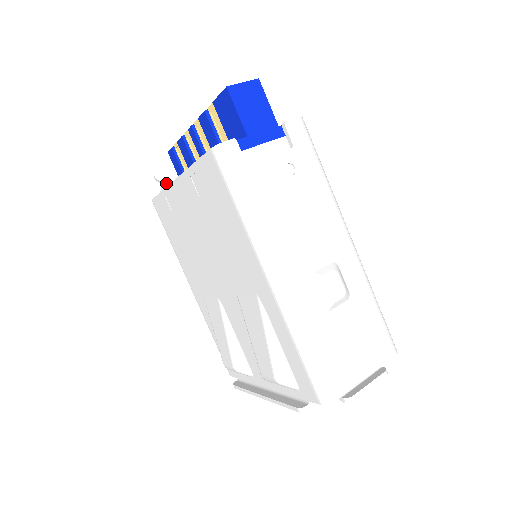
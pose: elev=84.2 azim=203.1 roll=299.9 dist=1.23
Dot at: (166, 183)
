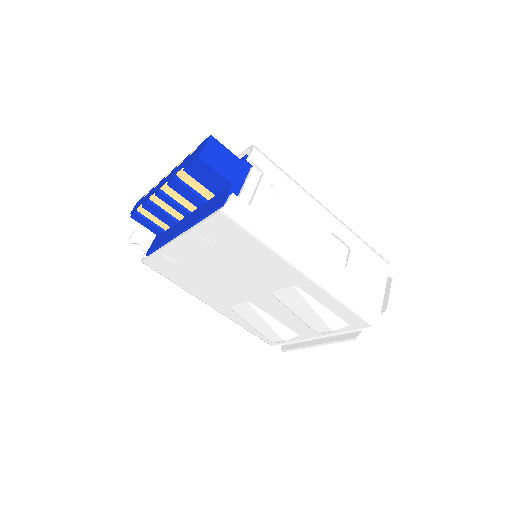
Dot at: (142, 241)
